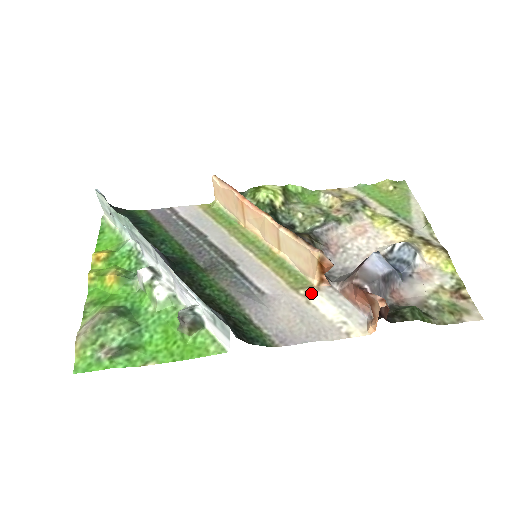
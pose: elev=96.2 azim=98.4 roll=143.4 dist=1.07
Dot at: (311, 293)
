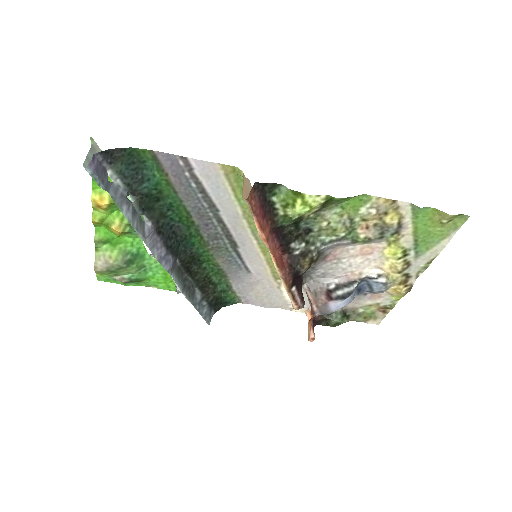
Dot at: occluded
